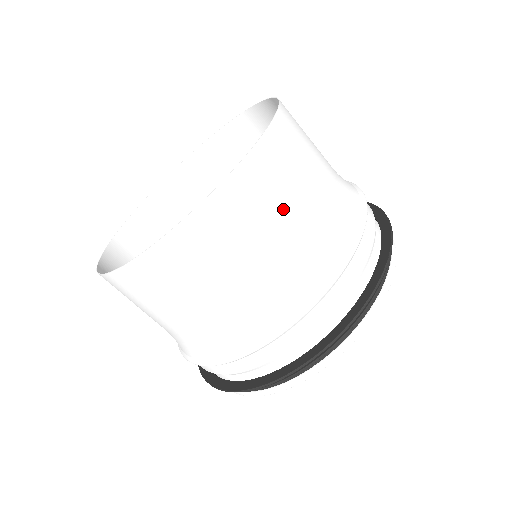
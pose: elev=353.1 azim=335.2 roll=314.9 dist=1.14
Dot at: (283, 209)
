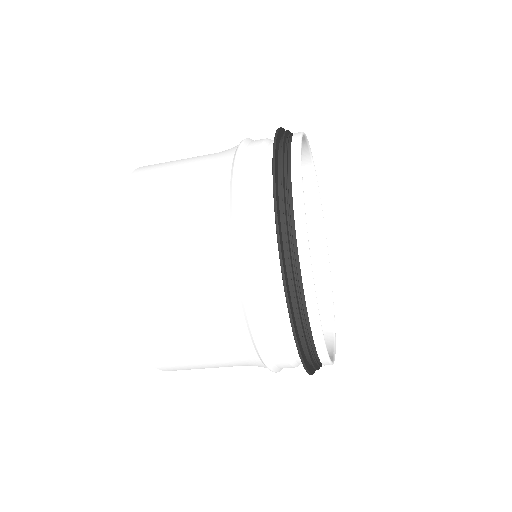
Dot at: (162, 244)
